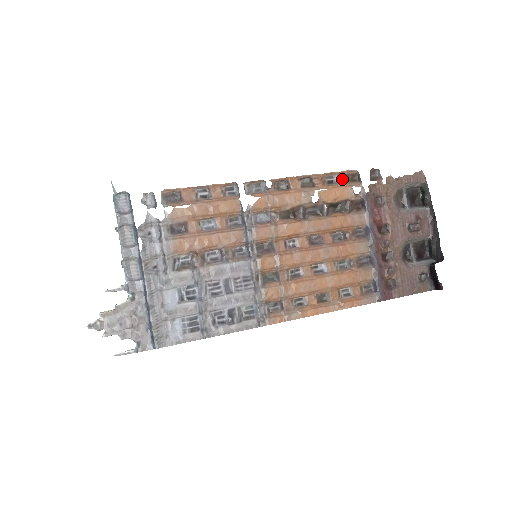
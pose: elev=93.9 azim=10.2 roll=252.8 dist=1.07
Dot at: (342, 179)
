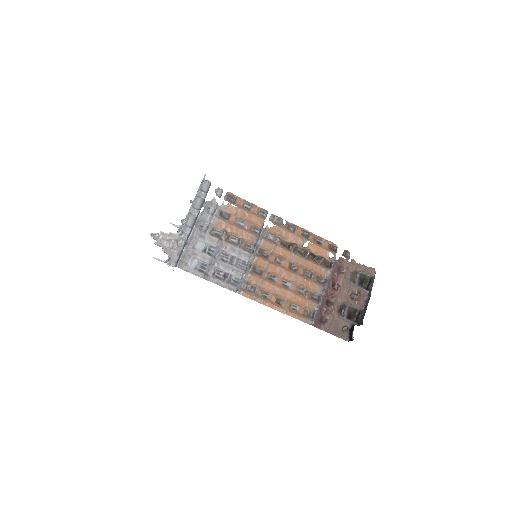
Dot at: (326, 245)
